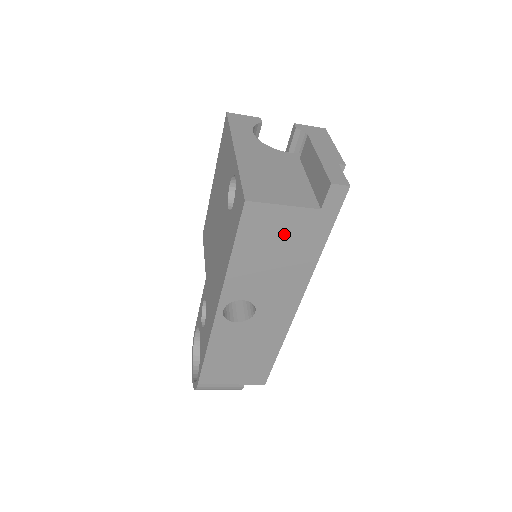
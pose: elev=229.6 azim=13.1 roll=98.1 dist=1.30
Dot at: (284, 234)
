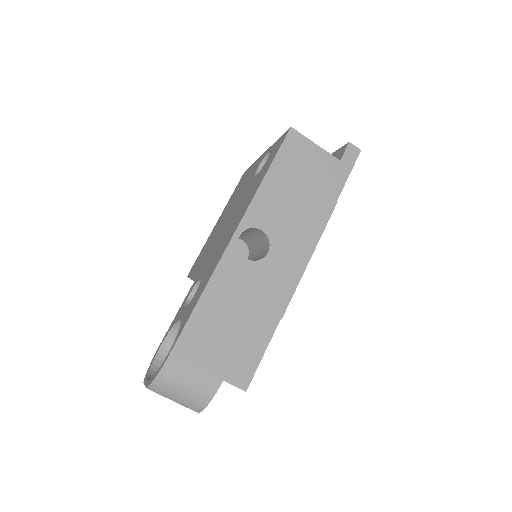
Dot at: (311, 171)
